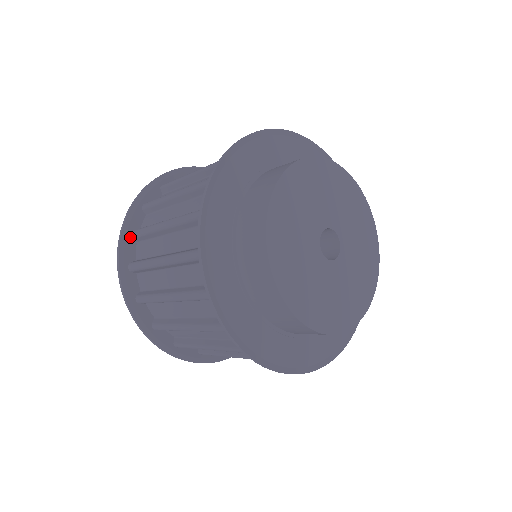
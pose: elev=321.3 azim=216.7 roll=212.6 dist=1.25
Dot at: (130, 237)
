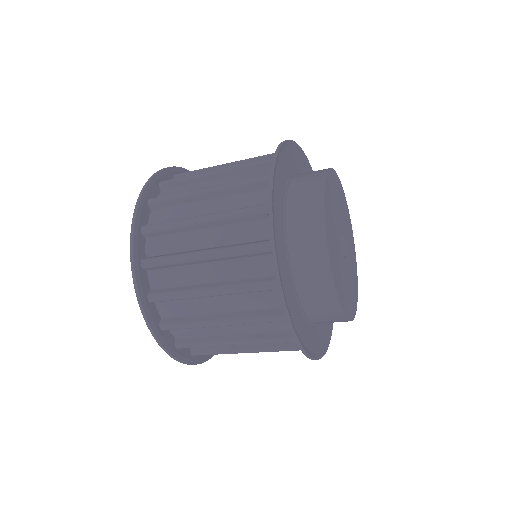
Dot at: (147, 203)
